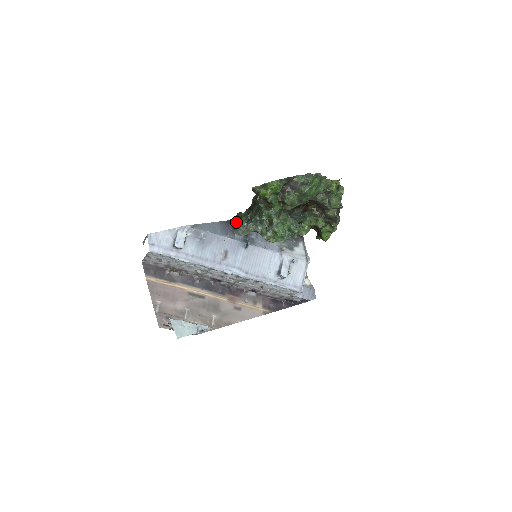
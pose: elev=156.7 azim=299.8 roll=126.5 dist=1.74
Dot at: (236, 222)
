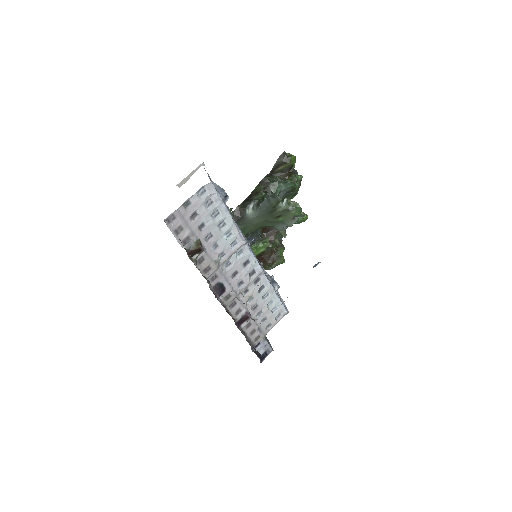
Dot at: occluded
